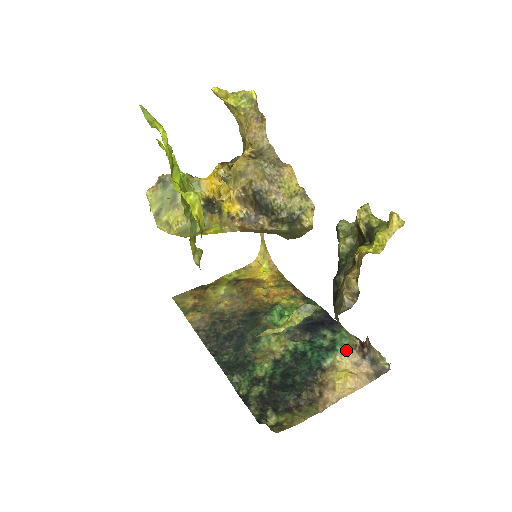
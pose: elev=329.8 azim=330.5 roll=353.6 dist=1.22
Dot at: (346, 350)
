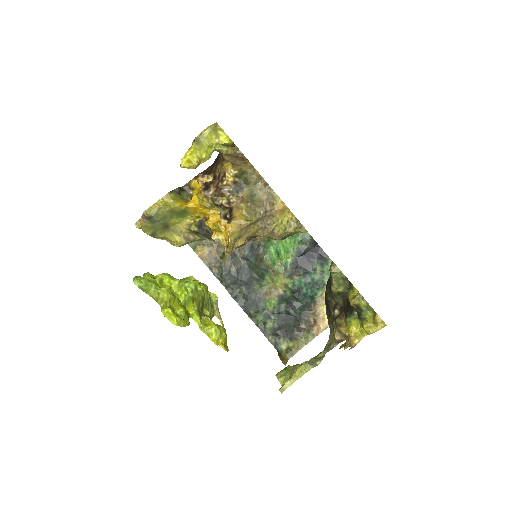
Dot at: occluded
